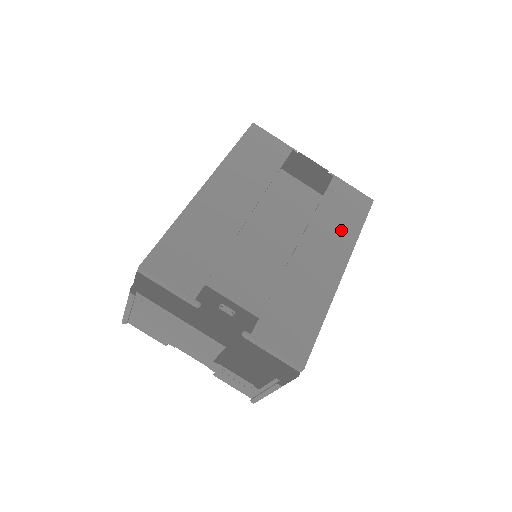
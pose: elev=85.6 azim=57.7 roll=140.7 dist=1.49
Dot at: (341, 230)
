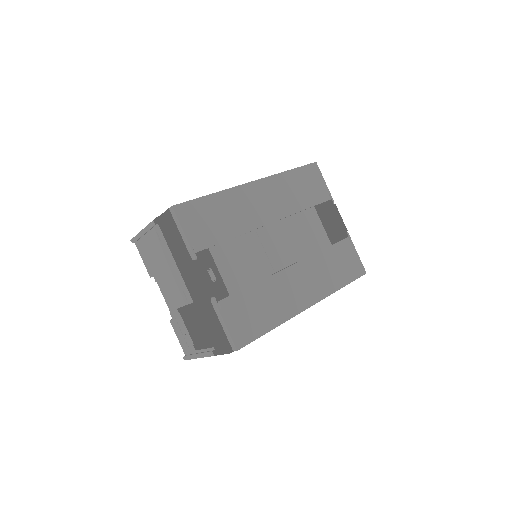
Dot at: (328, 277)
